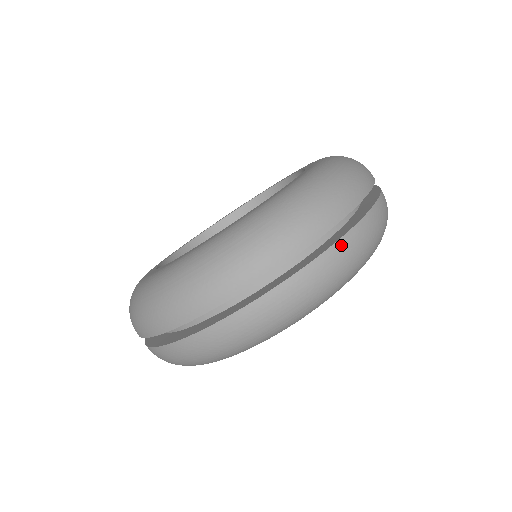
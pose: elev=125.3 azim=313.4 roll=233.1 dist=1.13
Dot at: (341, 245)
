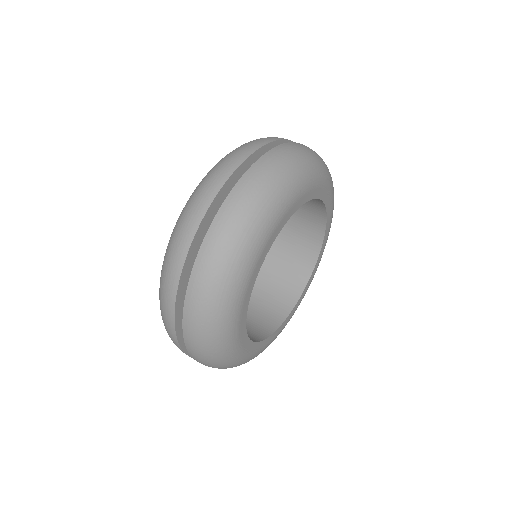
Dot at: (274, 152)
